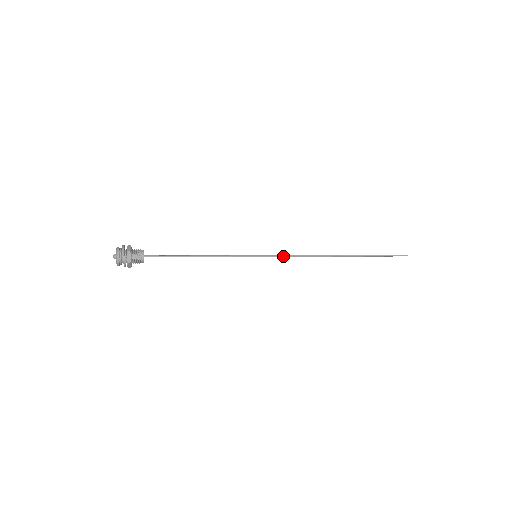
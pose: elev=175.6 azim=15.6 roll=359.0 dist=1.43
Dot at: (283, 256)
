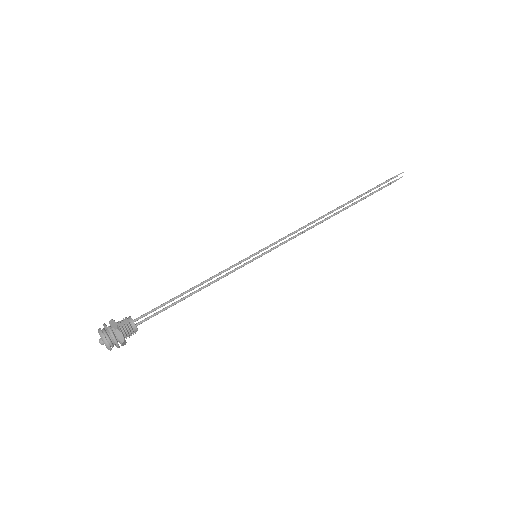
Dot at: (282, 238)
